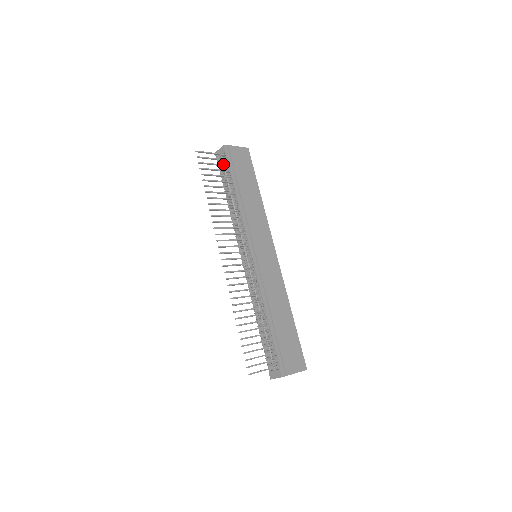
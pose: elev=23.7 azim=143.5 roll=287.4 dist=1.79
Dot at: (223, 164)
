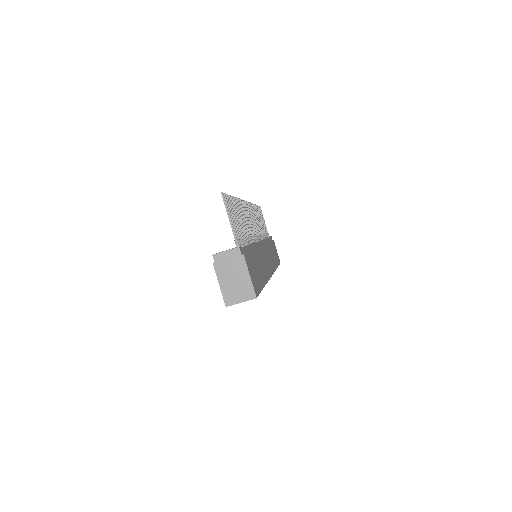
Dot at: (267, 232)
